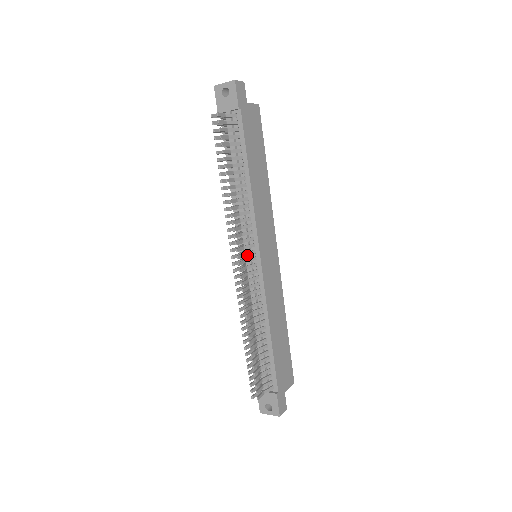
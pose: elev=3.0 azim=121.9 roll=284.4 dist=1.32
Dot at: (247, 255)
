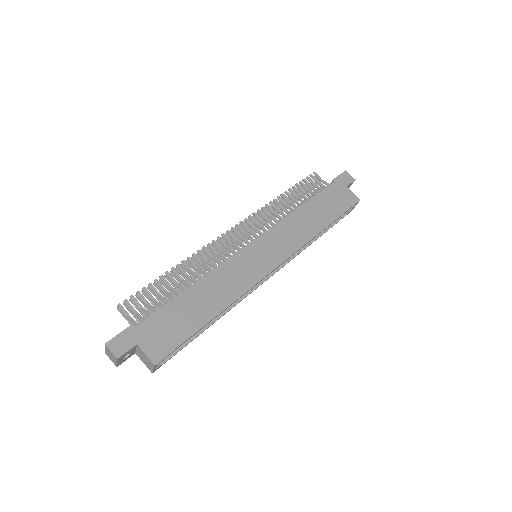
Dot at: occluded
